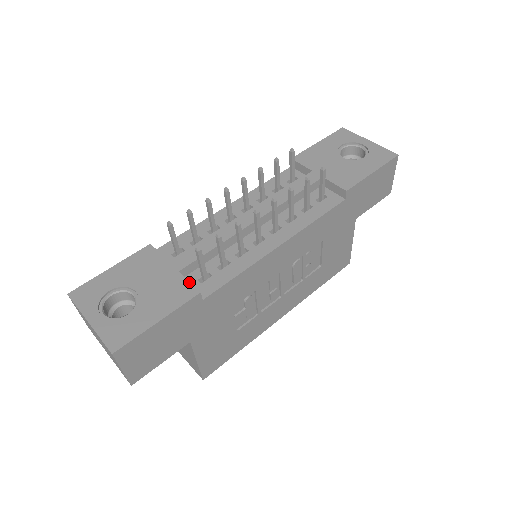
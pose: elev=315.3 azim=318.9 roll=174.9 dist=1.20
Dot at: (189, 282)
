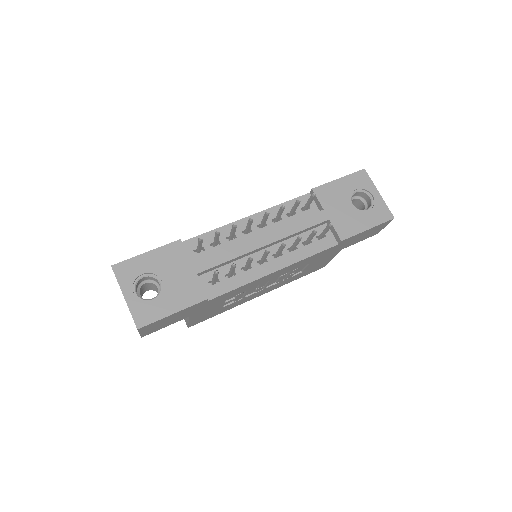
Dot at: (202, 287)
